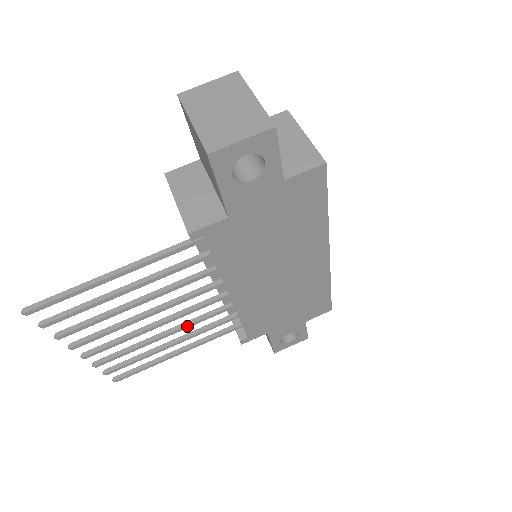
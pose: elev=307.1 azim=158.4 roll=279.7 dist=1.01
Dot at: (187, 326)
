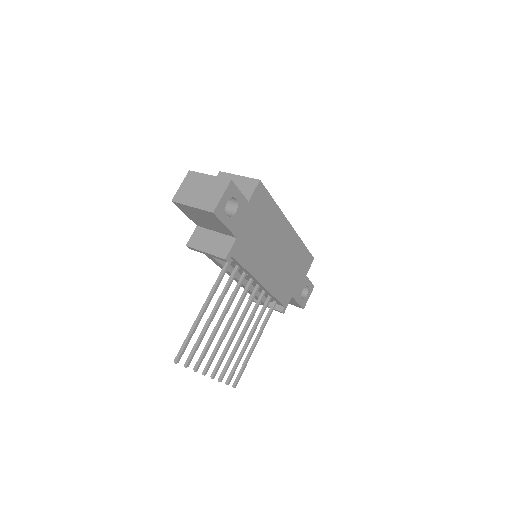
Dot at: (250, 321)
